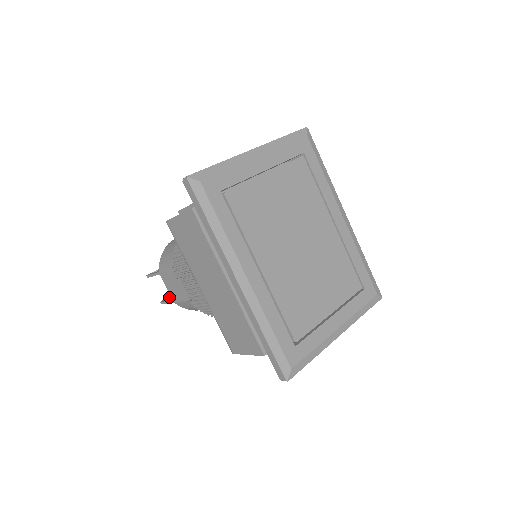
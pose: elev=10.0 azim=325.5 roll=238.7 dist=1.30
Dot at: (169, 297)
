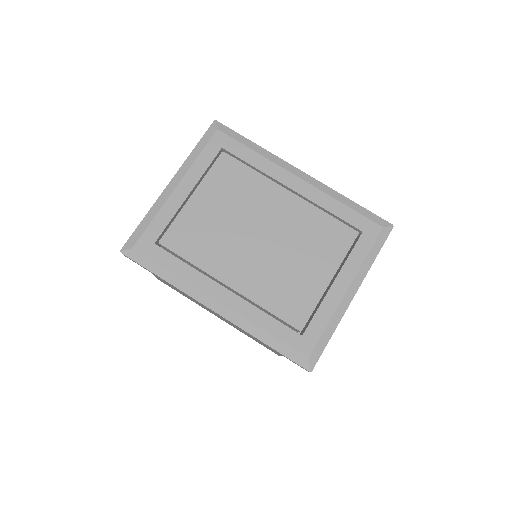
Dot at: occluded
